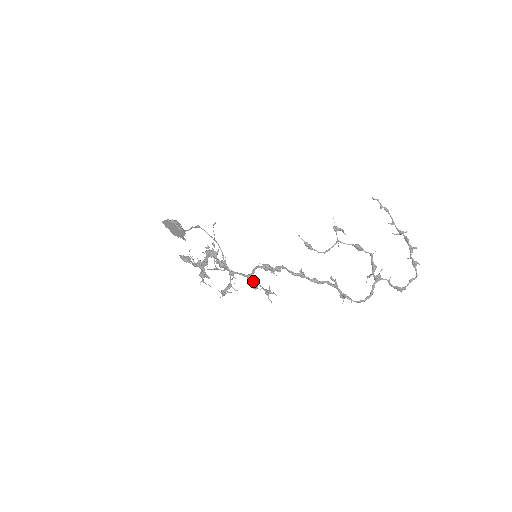
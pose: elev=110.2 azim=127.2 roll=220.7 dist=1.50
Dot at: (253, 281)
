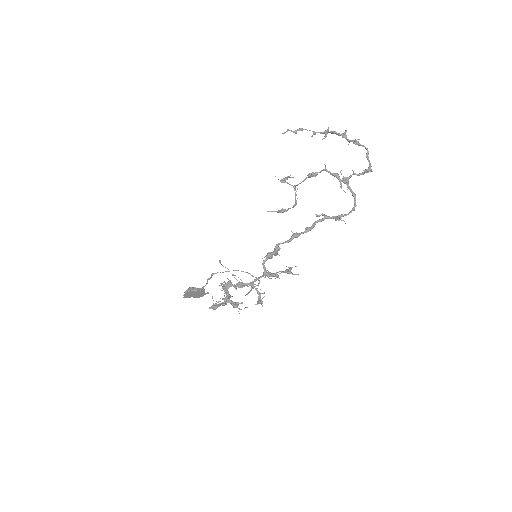
Dot at: (270, 274)
